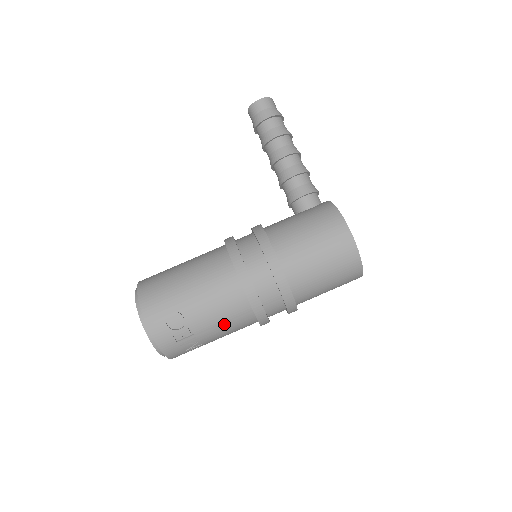
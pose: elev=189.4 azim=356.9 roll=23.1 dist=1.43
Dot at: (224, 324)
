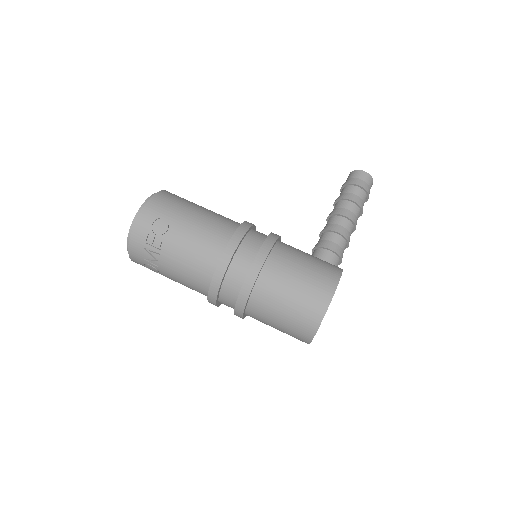
Dot at: (186, 265)
